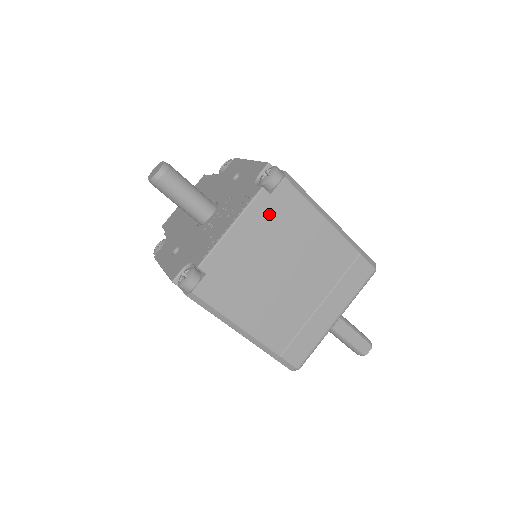
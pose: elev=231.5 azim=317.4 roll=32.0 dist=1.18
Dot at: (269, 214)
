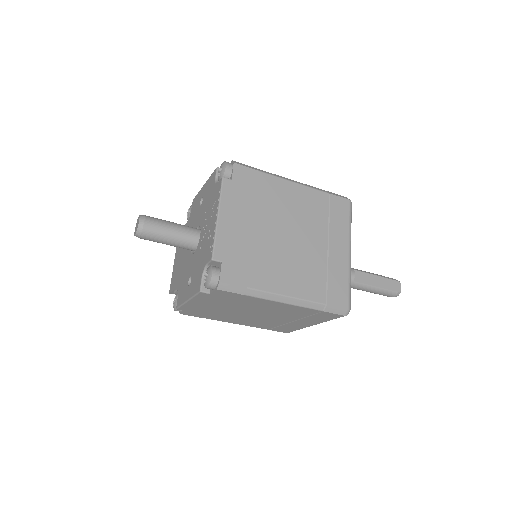
Dot at: (240, 194)
